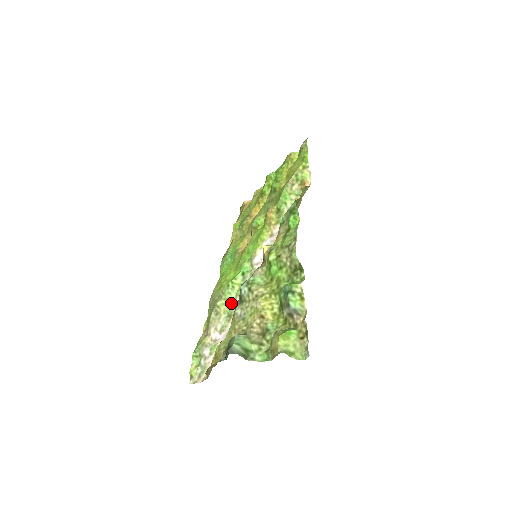
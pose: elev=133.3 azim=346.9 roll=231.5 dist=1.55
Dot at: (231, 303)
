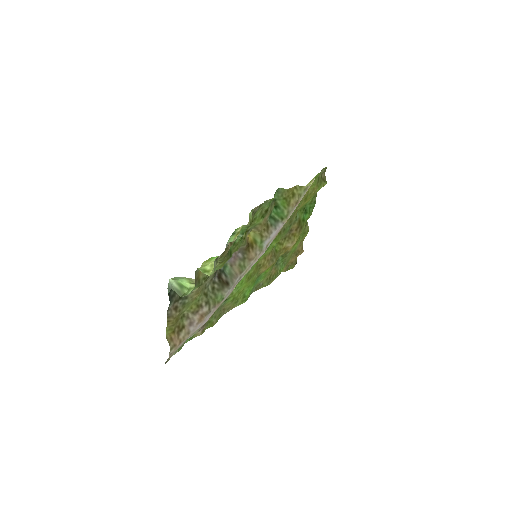
Dot at: (226, 298)
